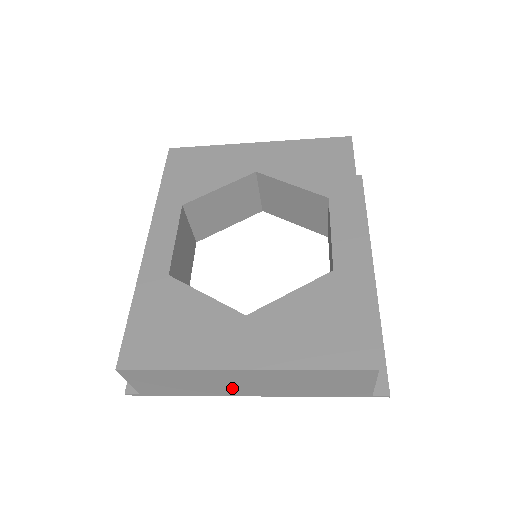
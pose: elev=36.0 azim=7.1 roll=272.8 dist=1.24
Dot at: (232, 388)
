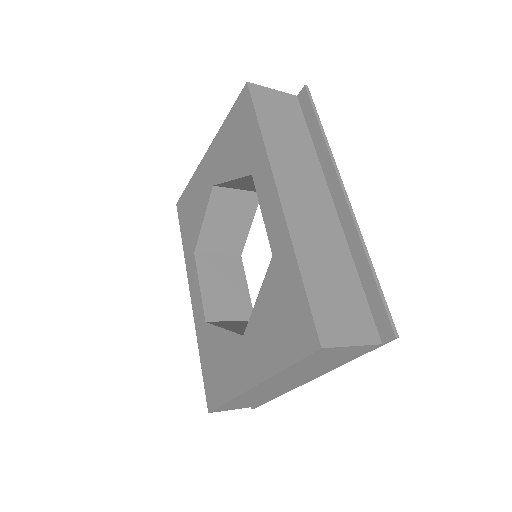
Dot at: (285, 387)
